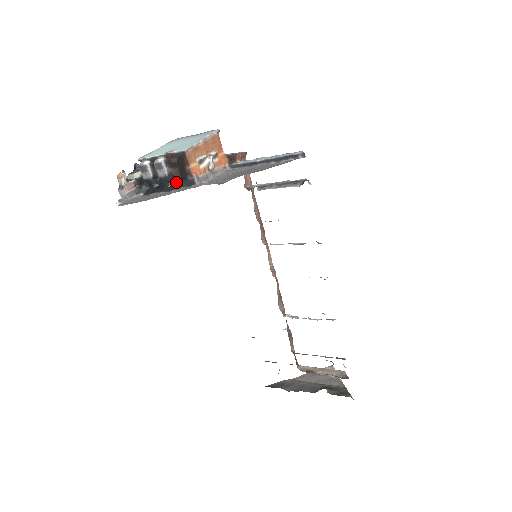
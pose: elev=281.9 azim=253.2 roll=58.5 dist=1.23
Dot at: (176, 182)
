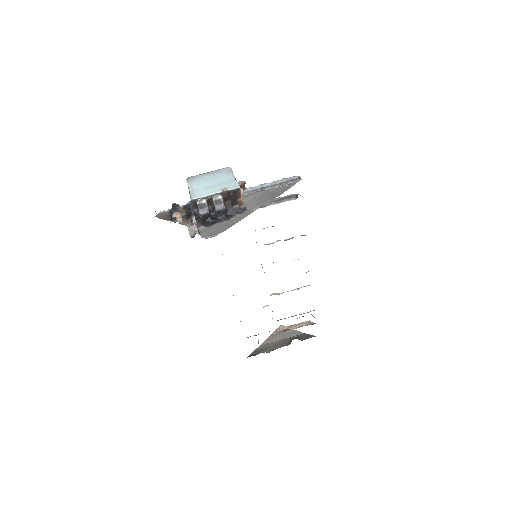
Dot at: (230, 212)
